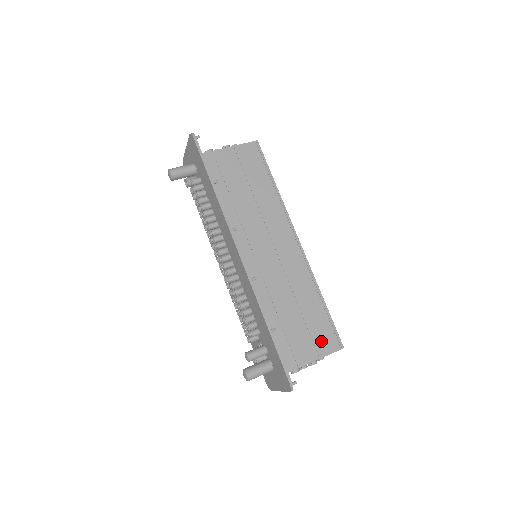
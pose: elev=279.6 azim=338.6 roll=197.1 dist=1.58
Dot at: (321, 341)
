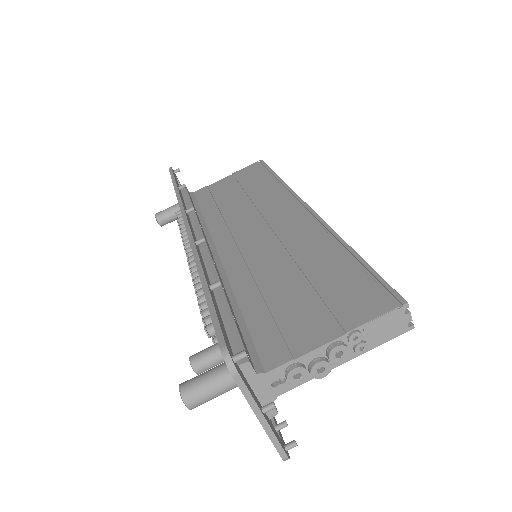
Dot at: (348, 305)
